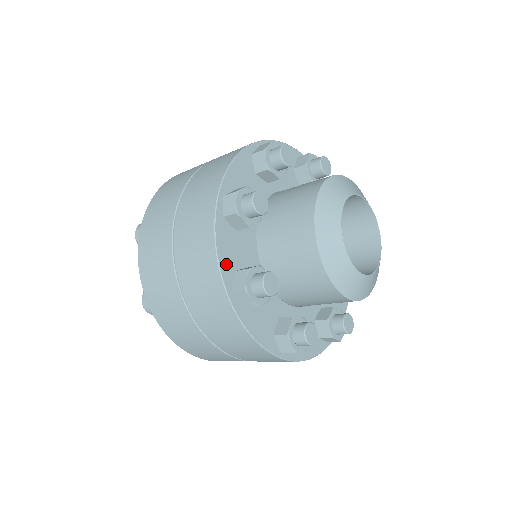
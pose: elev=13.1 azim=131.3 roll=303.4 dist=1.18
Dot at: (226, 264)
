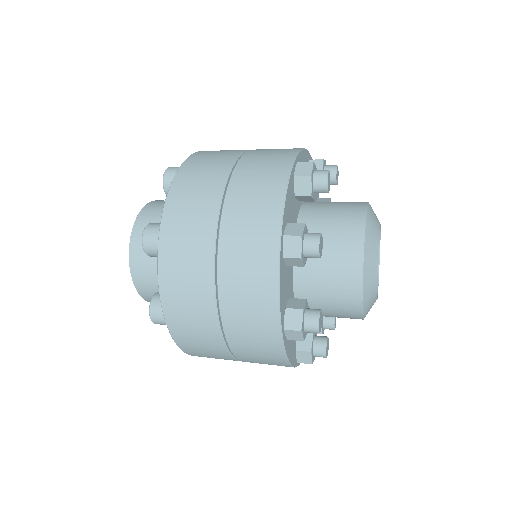
Dot at: (293, 357)
